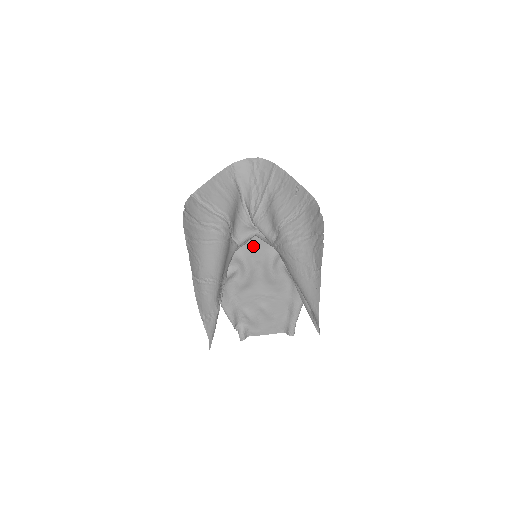
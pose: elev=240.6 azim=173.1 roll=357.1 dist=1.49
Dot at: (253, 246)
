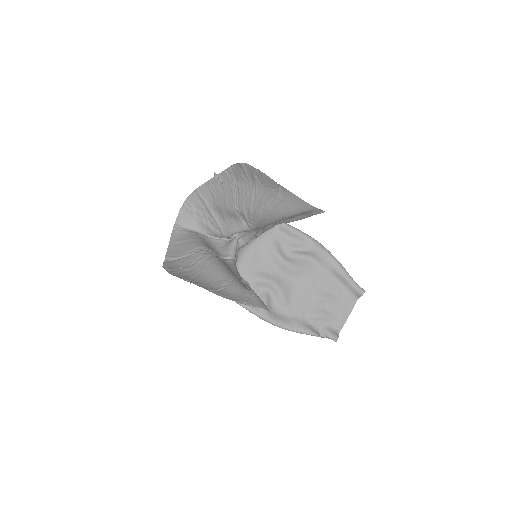
Dot at: (255, 263)
